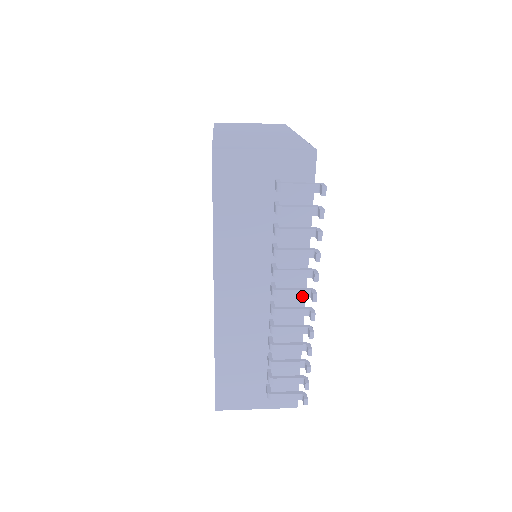
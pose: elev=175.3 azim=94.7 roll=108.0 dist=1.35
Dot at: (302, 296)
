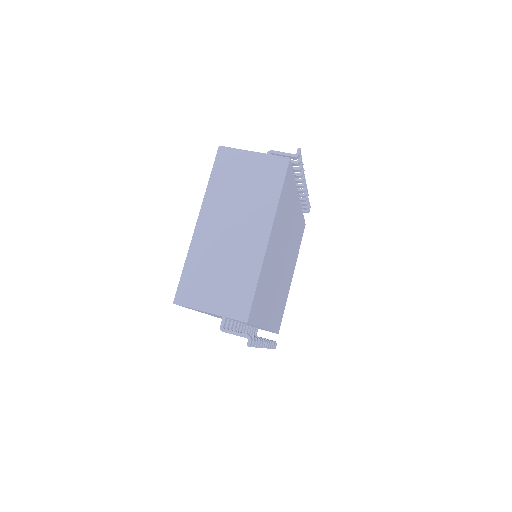
Dot at: occluded
